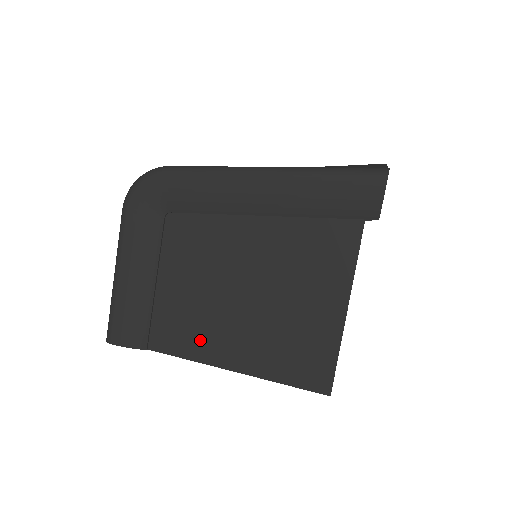
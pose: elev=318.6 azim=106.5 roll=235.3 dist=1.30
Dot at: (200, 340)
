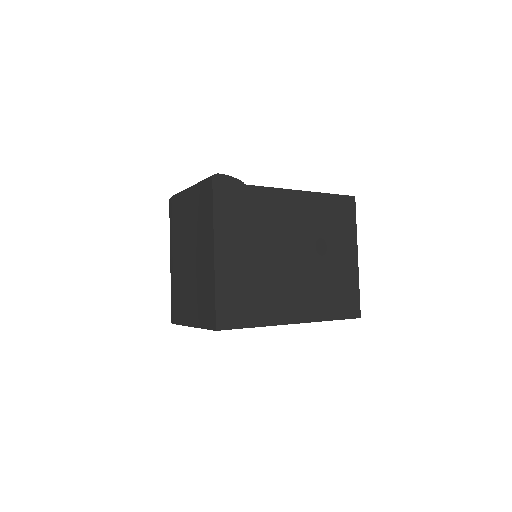
Dot at: occluded
